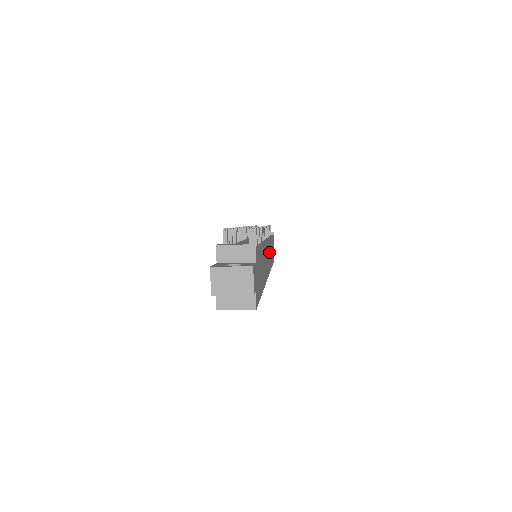
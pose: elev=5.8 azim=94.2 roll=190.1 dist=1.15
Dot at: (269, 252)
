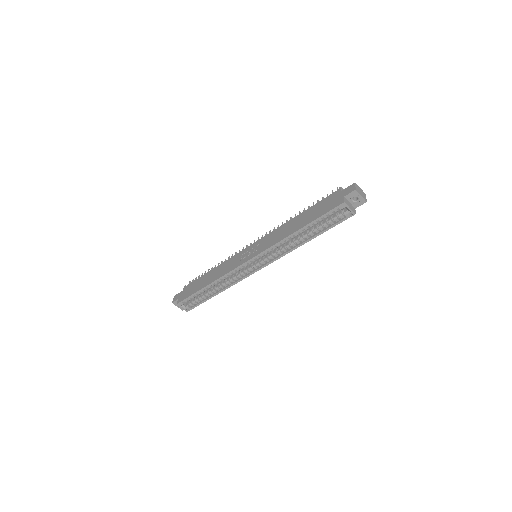
Dot at: occluded
